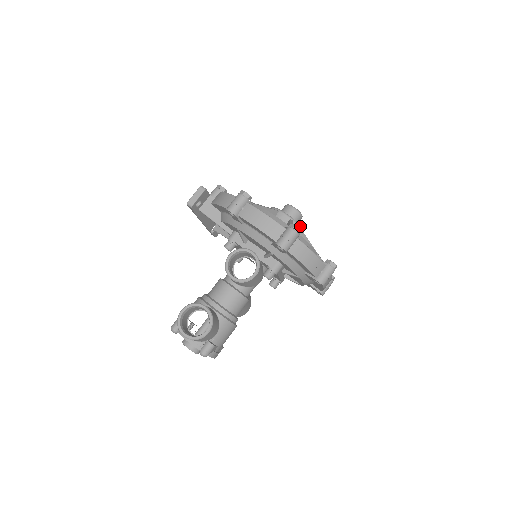
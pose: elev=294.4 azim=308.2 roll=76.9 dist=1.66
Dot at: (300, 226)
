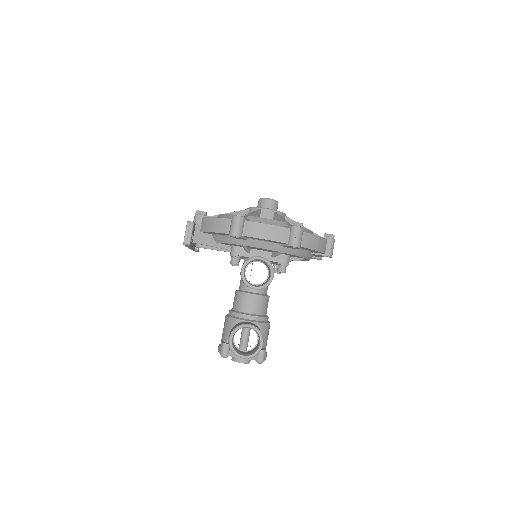
Dot at: (283, 213)
